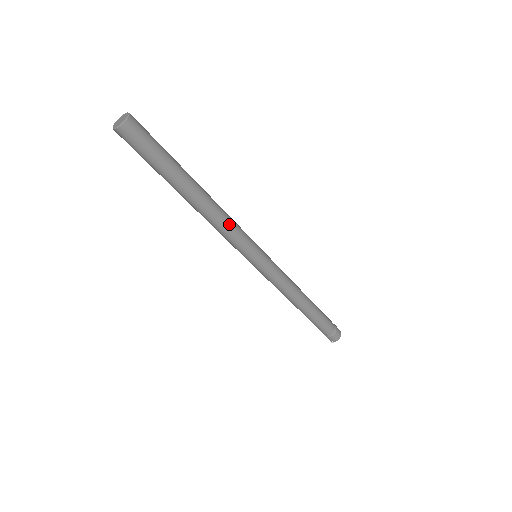
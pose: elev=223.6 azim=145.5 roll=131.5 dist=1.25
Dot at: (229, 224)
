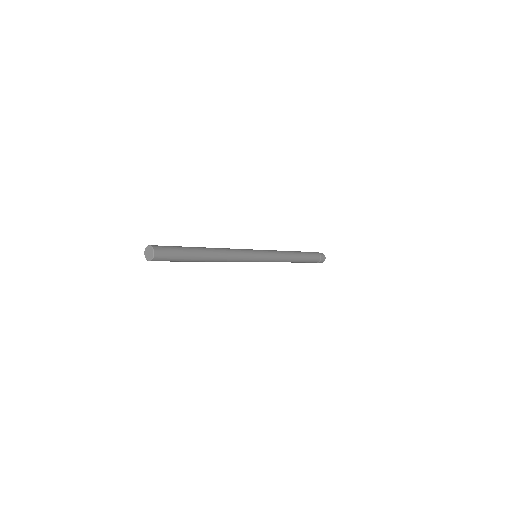
Dot at: (234, 258)
